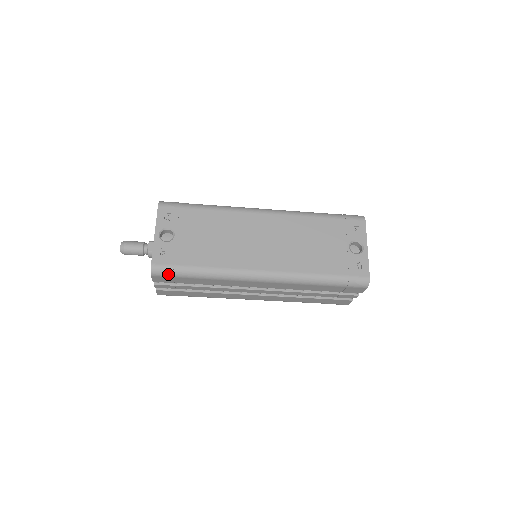
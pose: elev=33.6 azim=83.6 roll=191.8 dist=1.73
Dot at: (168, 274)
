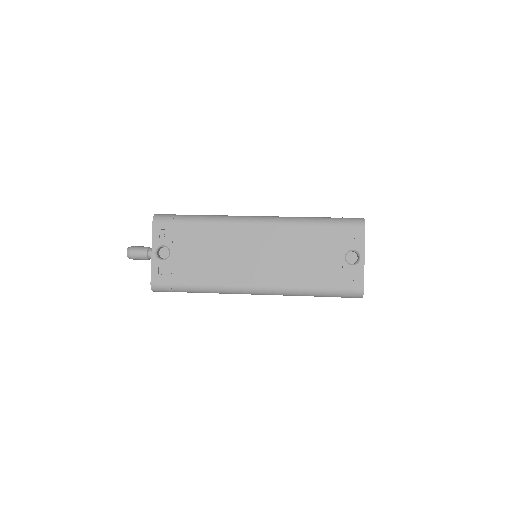
Dot at: (167, 291)
